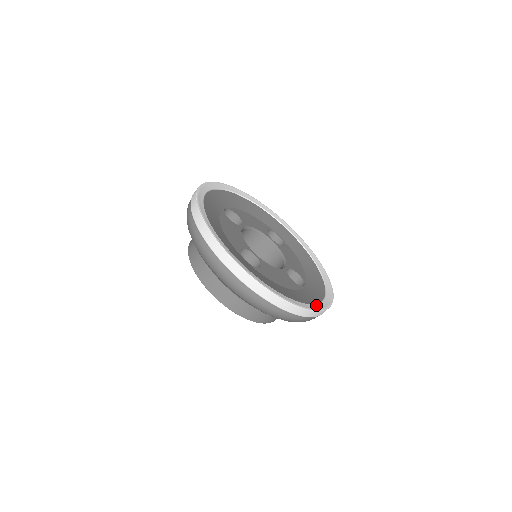
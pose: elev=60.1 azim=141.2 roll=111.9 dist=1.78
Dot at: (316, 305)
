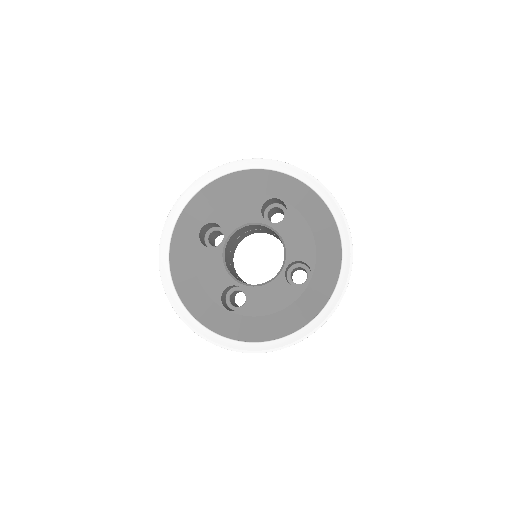
Dot at: (315, 320)
